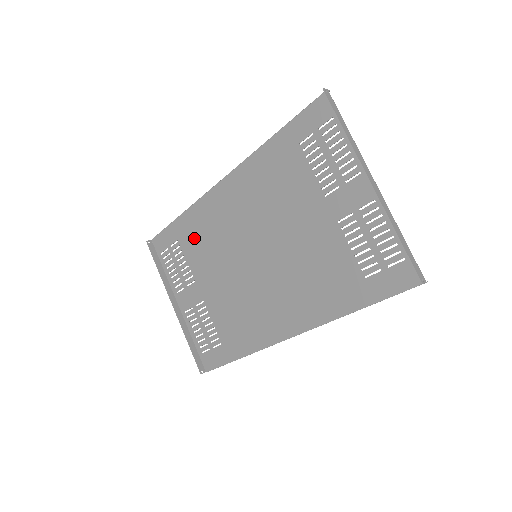
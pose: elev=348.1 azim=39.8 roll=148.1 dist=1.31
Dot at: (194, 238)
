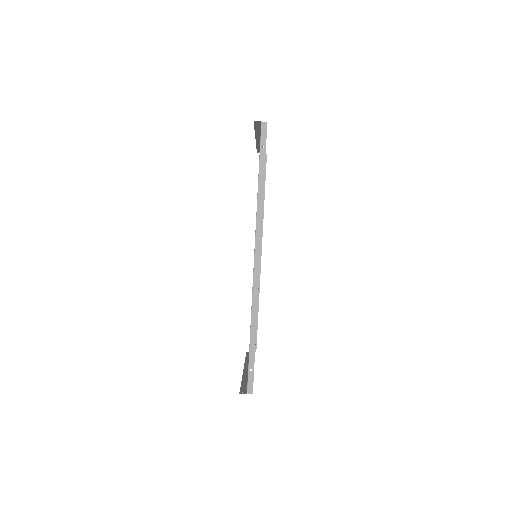
Dot at: occluded
